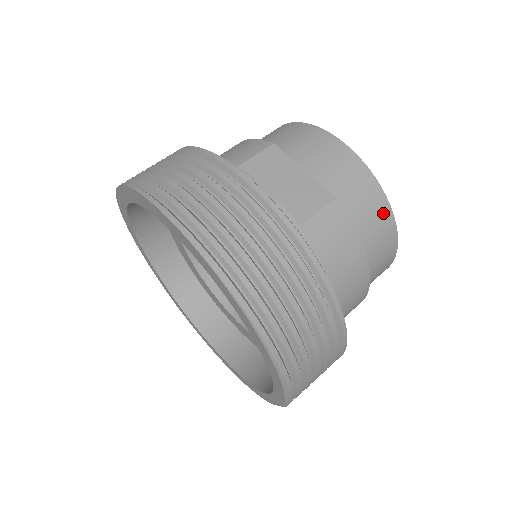
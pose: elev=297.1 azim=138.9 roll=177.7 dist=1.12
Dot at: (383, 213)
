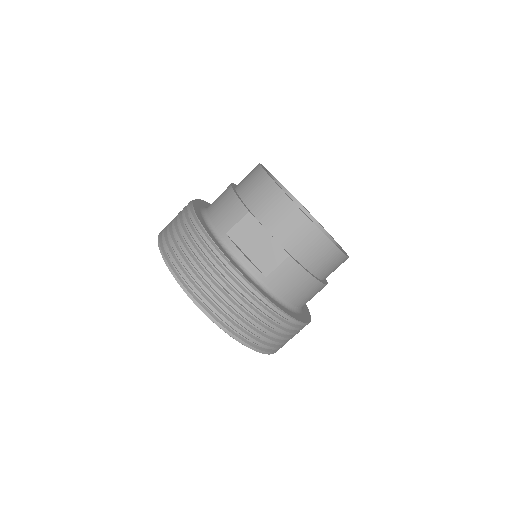
Dot at: (328, 250)
